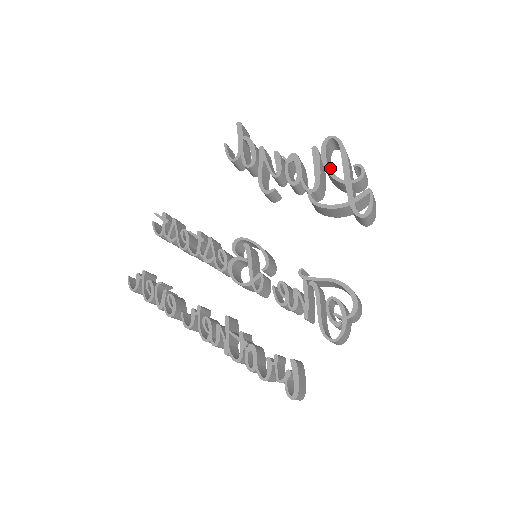
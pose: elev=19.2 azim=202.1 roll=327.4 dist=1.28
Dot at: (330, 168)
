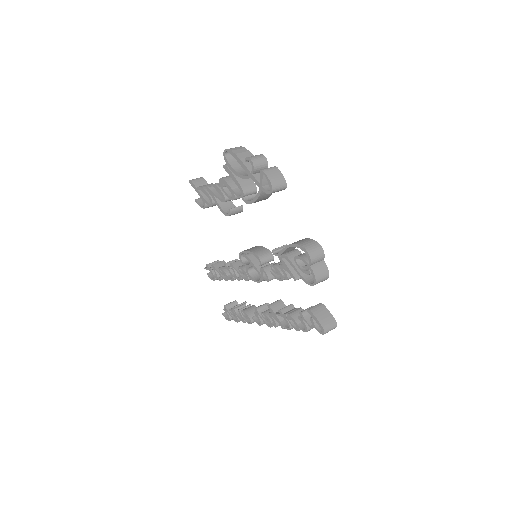
Dot at: occluded
